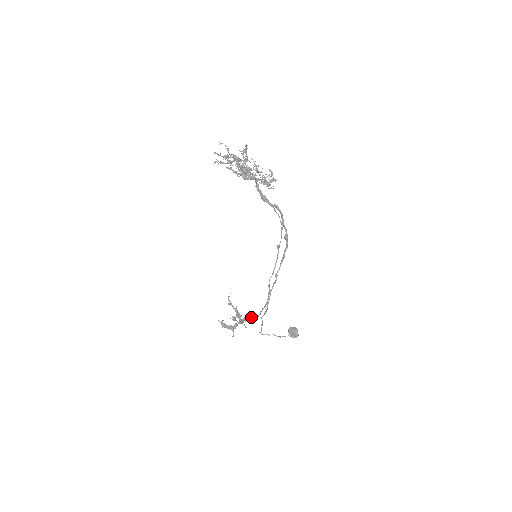
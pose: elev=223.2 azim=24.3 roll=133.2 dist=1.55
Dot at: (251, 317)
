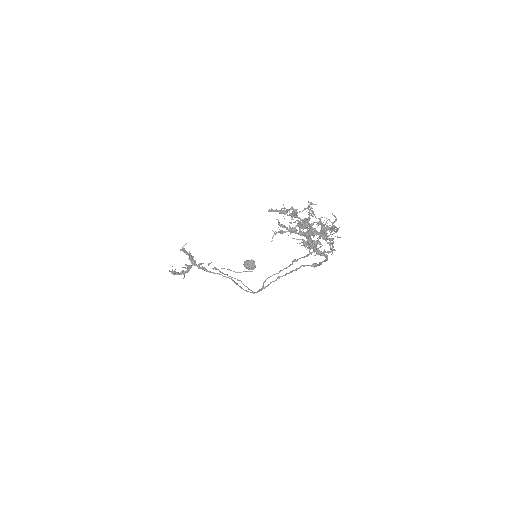
Dot at: (215, 273)
